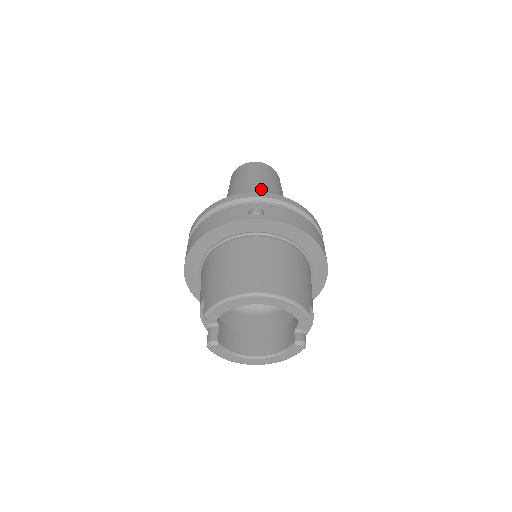
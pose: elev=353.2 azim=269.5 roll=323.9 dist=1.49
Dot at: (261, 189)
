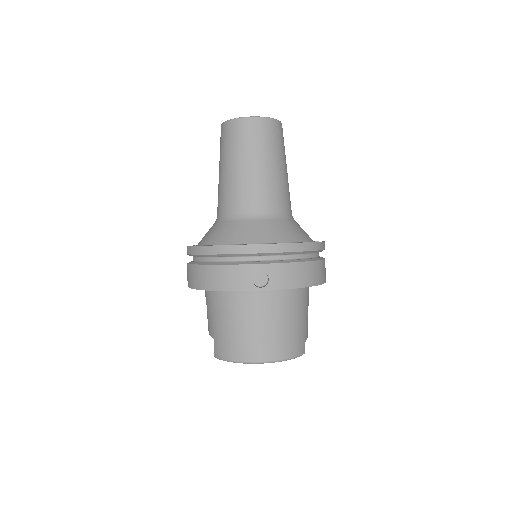
Dot at: (262, 185)
